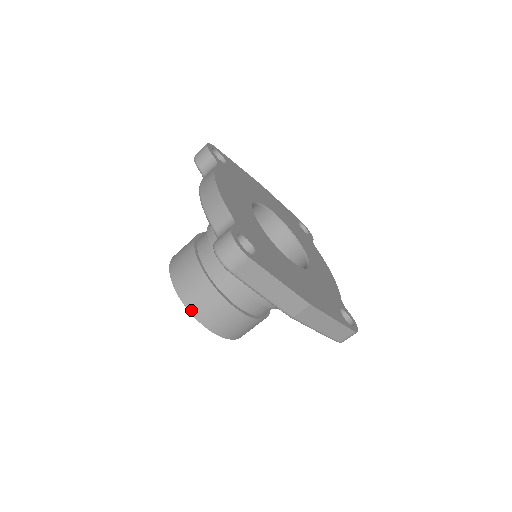
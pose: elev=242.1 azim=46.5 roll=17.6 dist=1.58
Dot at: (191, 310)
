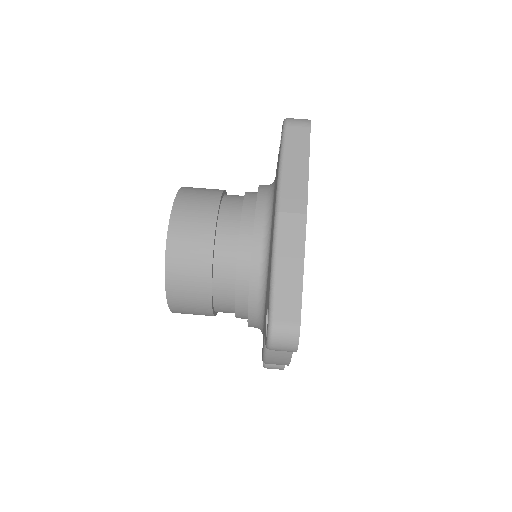
Dot at: (181, 192)
